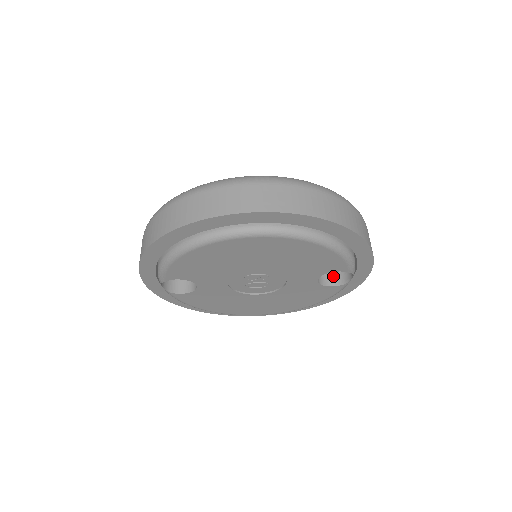
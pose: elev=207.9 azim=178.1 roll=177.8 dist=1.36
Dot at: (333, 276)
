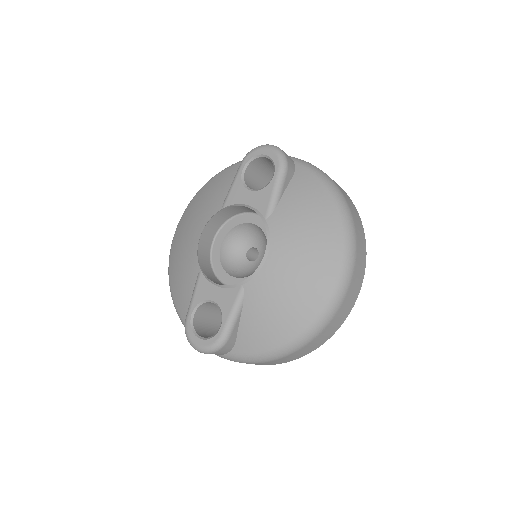
Dot at: occluded
